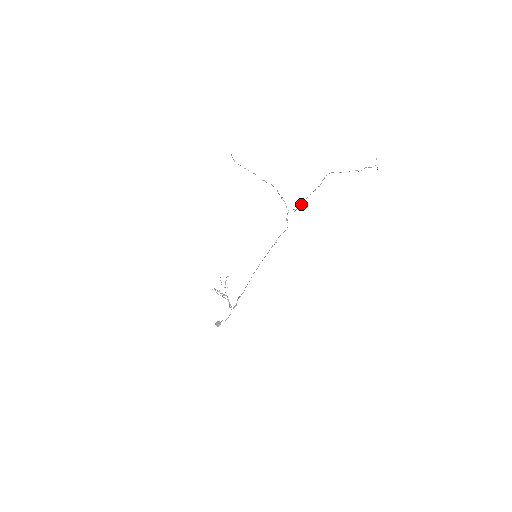
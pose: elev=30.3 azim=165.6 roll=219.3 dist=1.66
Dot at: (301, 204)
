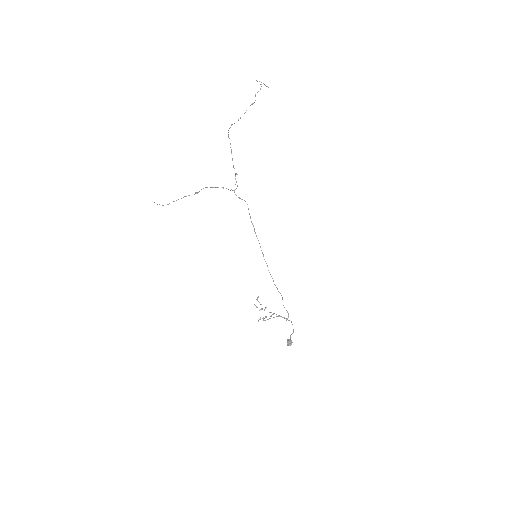
Dot at: occluded
